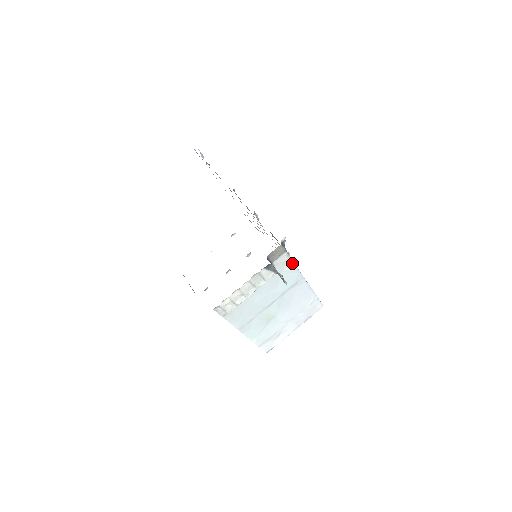
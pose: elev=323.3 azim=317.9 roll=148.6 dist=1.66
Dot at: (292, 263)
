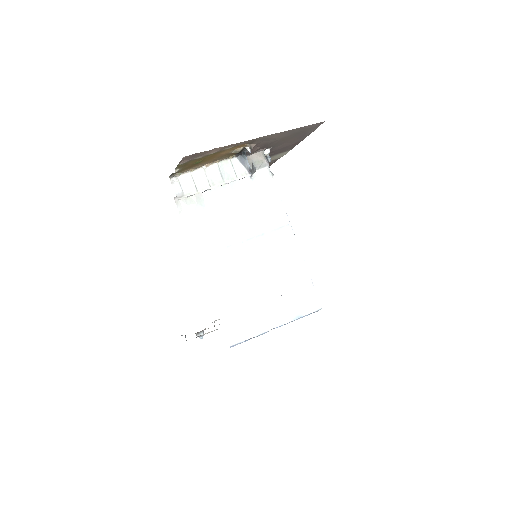
Dot at: (276, 190)
